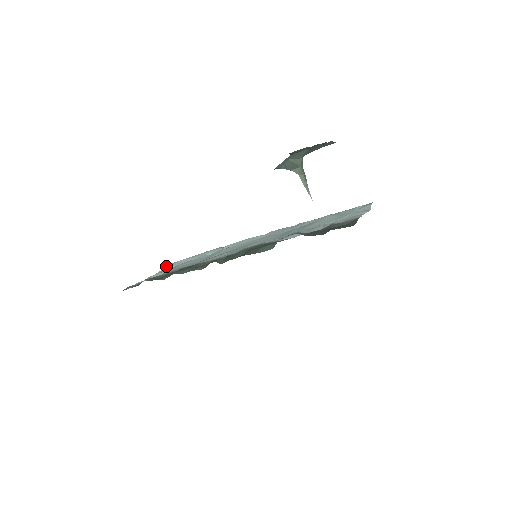
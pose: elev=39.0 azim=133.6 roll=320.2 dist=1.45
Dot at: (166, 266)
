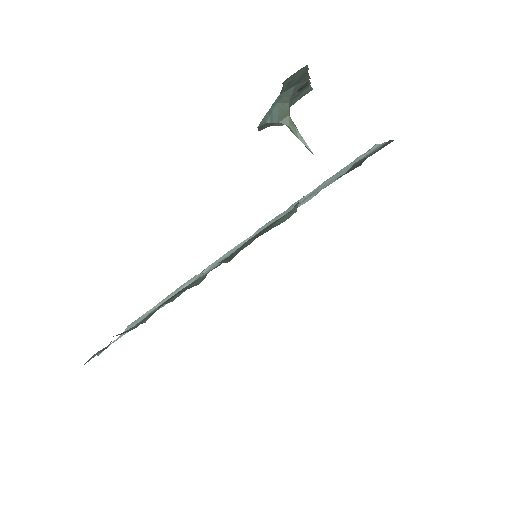
Dot at: (128, 327)
